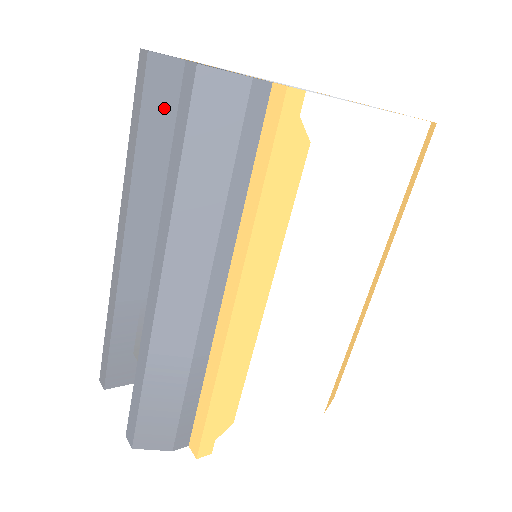
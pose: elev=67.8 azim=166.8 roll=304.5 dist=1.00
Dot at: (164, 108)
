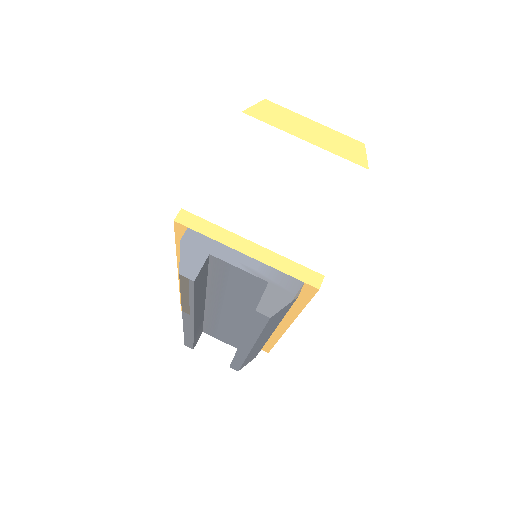
Dot at: (202, 278)
